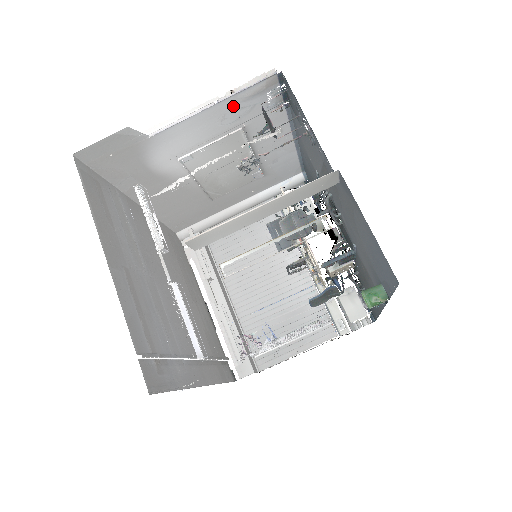
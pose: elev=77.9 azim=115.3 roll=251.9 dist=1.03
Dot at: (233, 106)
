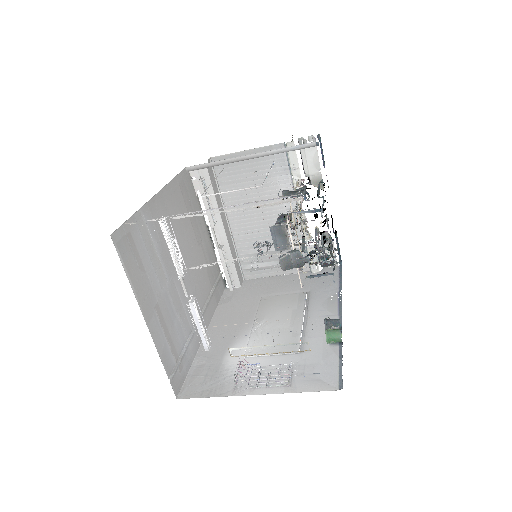
Dot at: occluded
